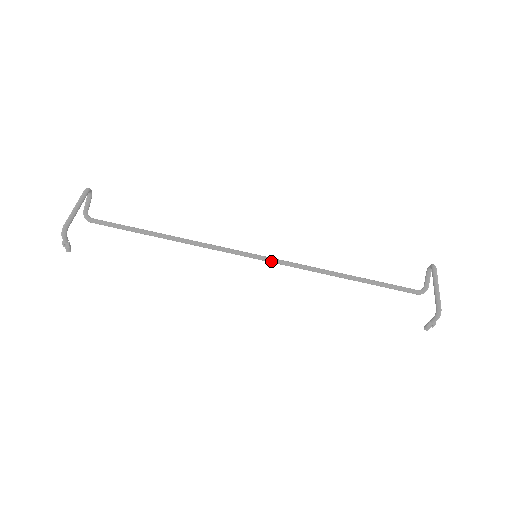
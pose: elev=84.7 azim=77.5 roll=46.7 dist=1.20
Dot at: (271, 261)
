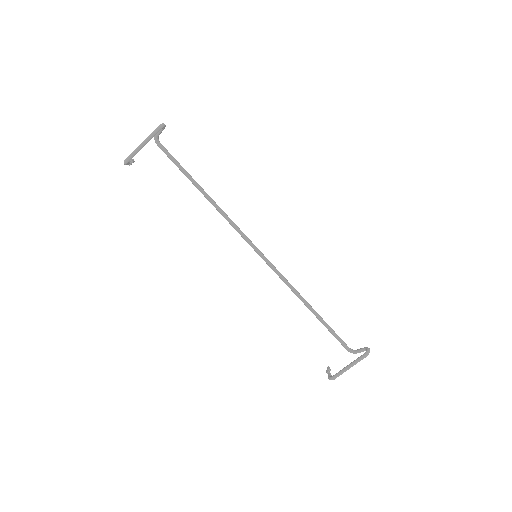
Dot at: (266, 263)
